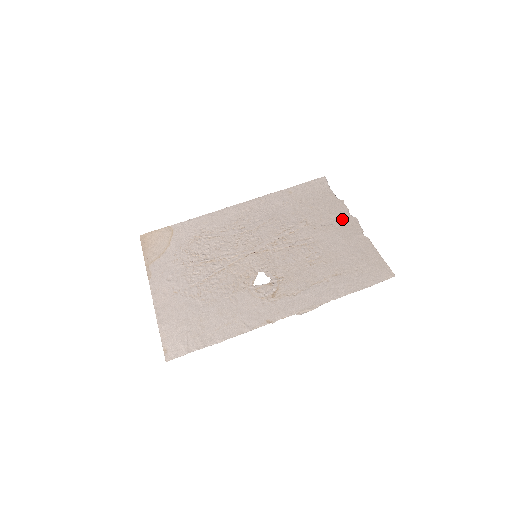
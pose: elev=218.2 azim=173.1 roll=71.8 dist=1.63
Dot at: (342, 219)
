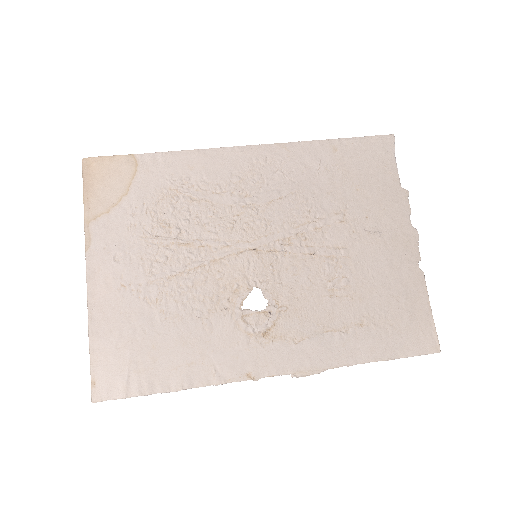
Dot at: (397, 227)
